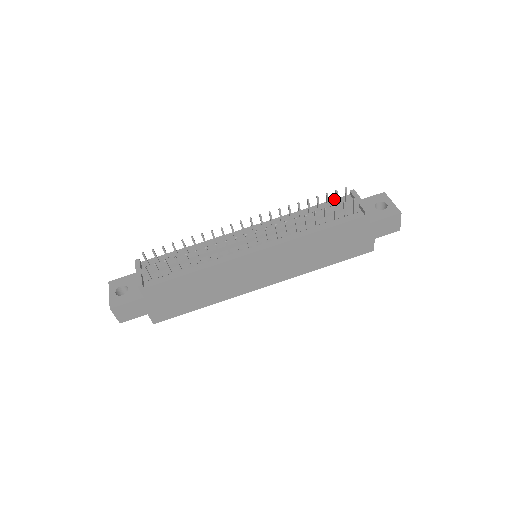
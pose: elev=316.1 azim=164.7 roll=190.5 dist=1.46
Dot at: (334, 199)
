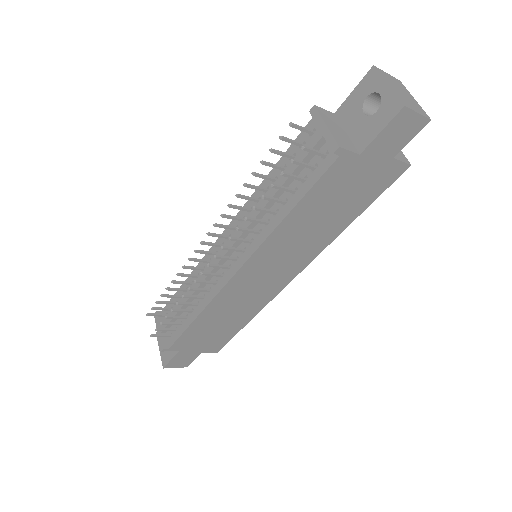
Dot at: (297, 136)
